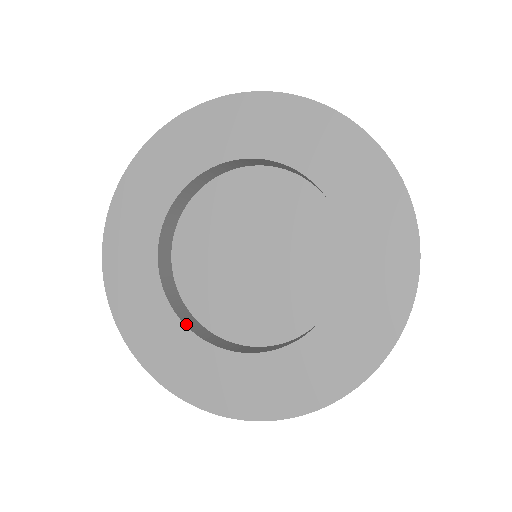
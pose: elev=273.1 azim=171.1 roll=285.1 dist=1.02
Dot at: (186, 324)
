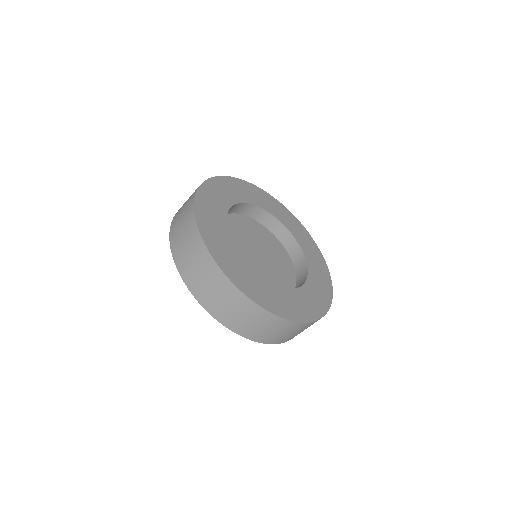
Dot at: (231, 242)
